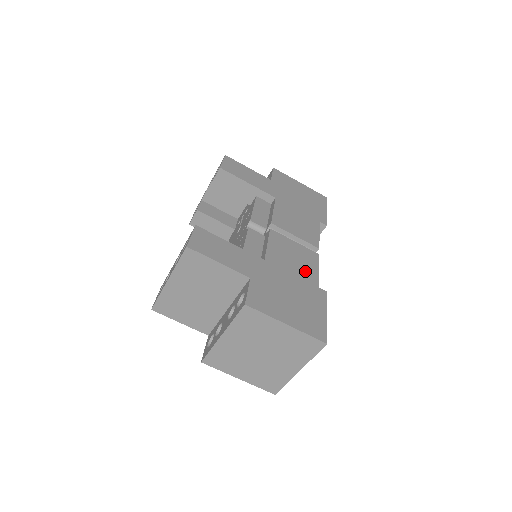
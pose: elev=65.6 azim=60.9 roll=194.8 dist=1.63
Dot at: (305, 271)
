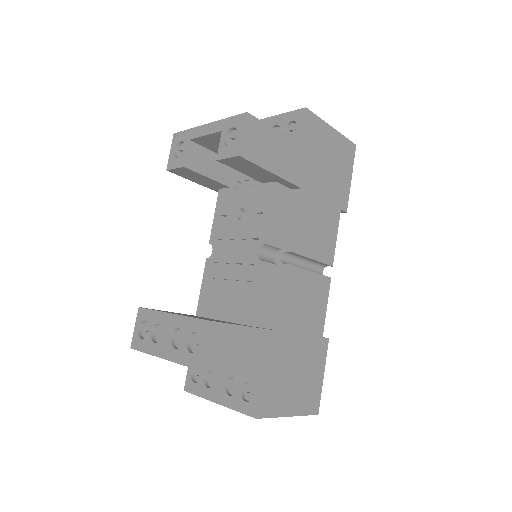
Dot at: (314, 320)
